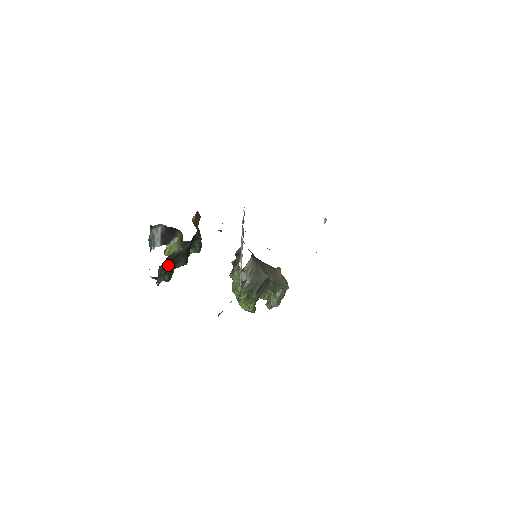
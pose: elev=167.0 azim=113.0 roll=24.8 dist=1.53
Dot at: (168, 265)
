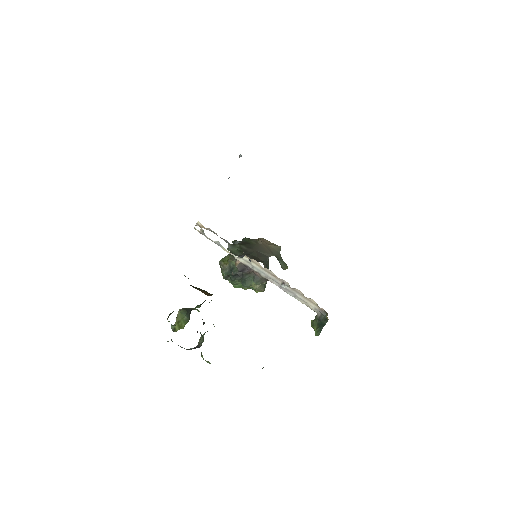
Dot at: occluded
